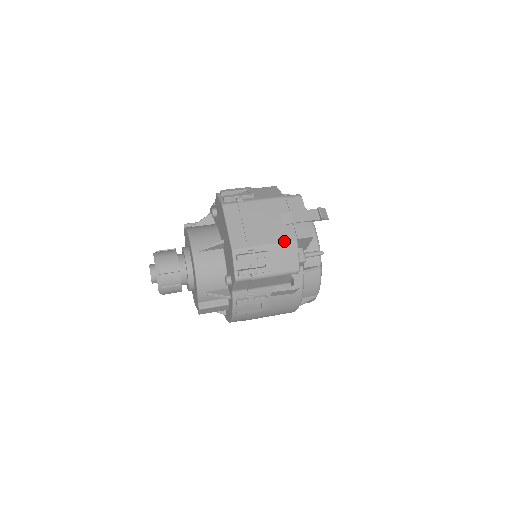
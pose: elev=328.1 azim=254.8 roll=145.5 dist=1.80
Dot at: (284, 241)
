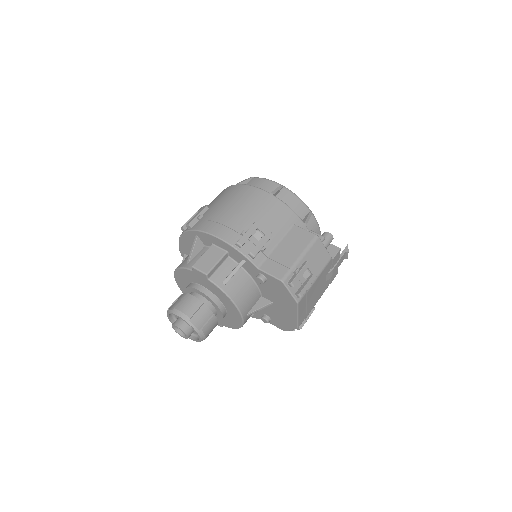
Dot at: occluded
